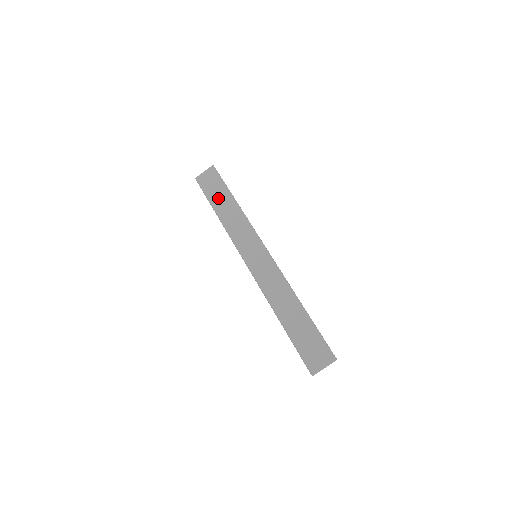
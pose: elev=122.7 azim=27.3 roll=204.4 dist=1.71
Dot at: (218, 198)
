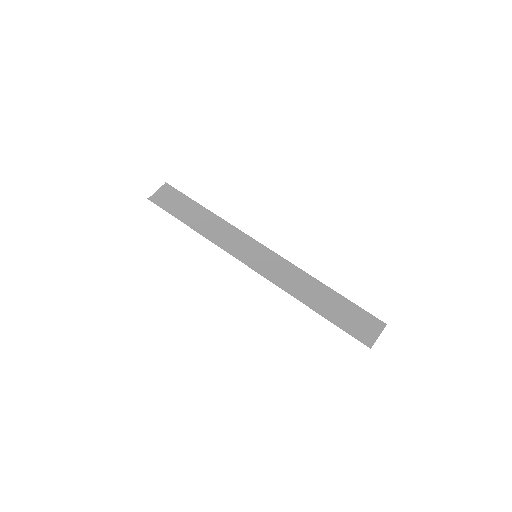
Dot at: (186, 212)
